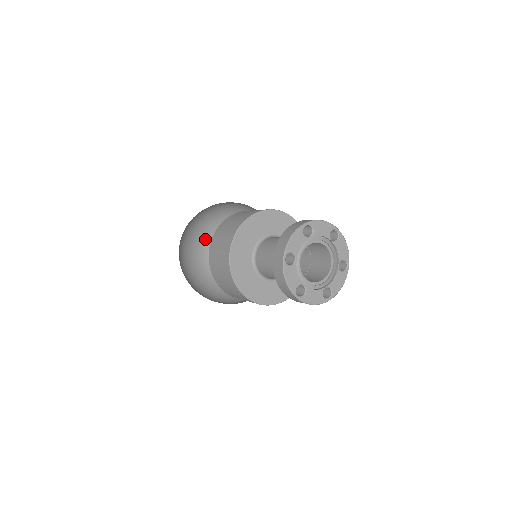
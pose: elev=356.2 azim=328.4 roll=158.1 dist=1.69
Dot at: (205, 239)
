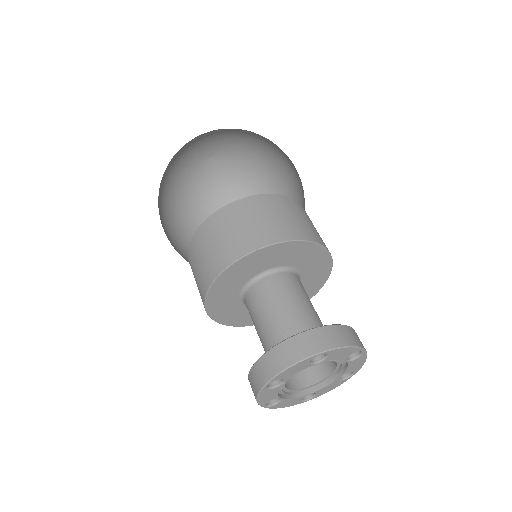
Dot at: (197, 154)
